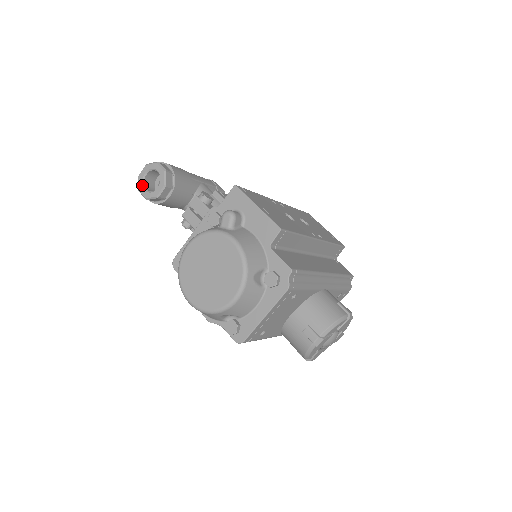
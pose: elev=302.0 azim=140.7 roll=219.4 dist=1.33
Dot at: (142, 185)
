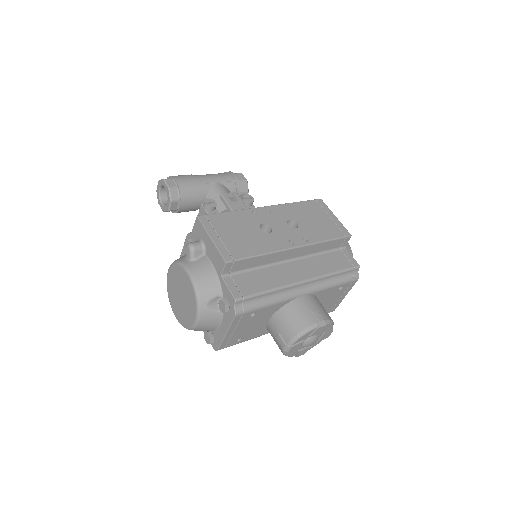
Dot at: (159, 199)
